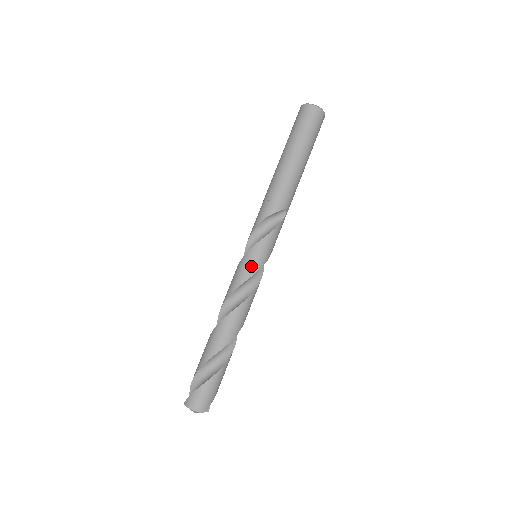
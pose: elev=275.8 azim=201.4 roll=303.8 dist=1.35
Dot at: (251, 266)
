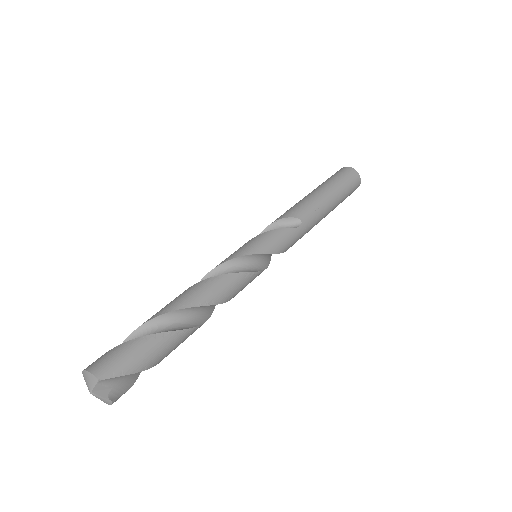
Dot at: (243, 249)
